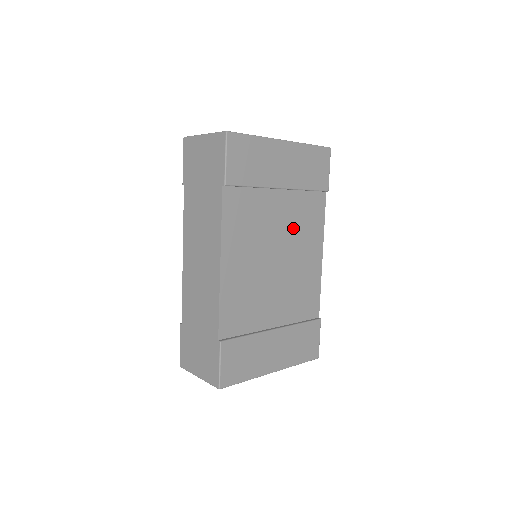
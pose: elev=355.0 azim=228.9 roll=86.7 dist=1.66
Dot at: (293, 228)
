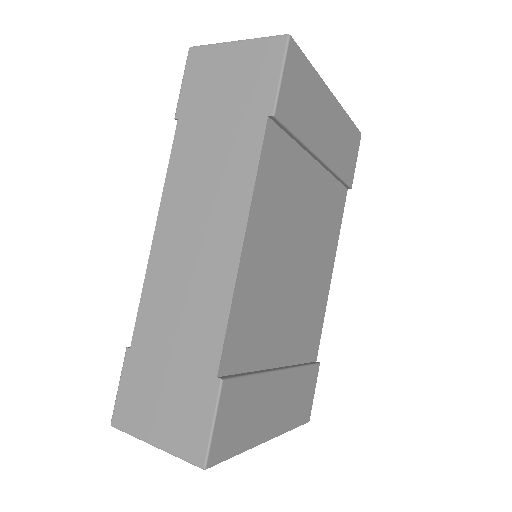
Dot at: (317, 223)
